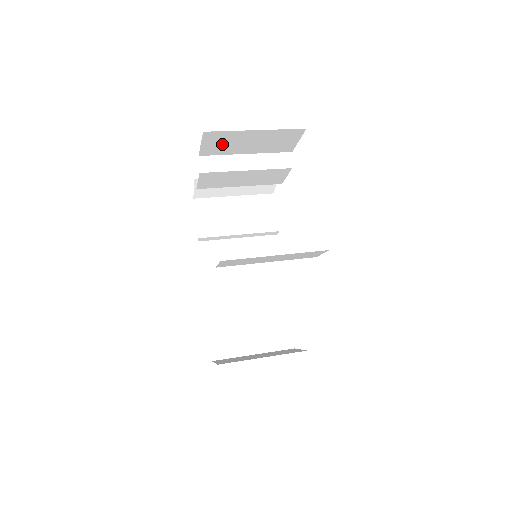
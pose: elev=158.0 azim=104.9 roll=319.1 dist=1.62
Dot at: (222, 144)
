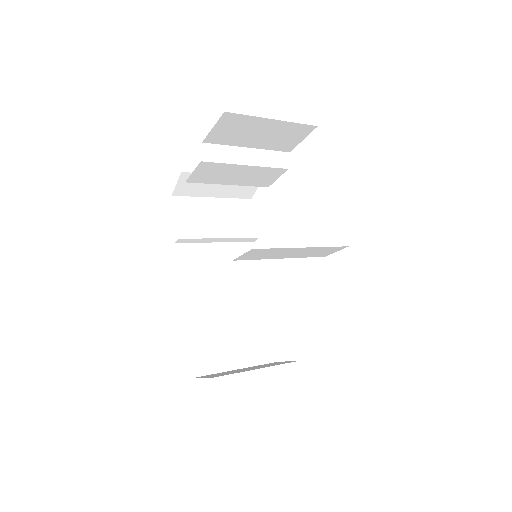
Dot at: (233, 131)
